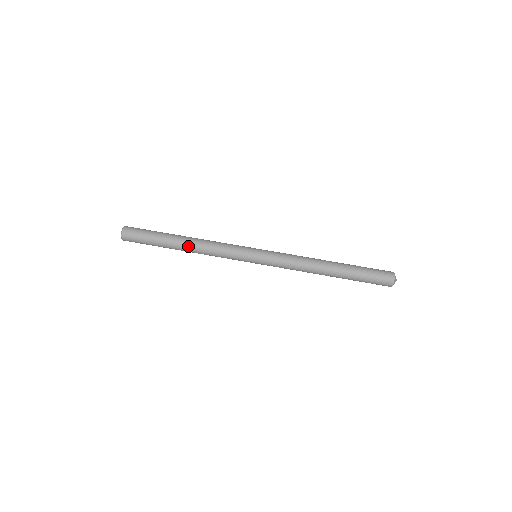
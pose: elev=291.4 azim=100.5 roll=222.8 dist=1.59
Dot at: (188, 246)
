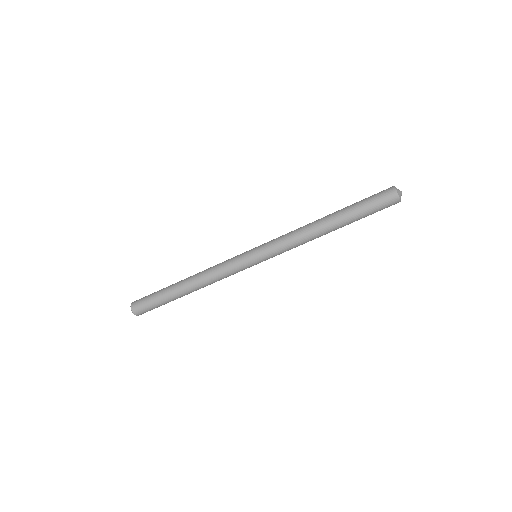
Dot at: (196, 290)
